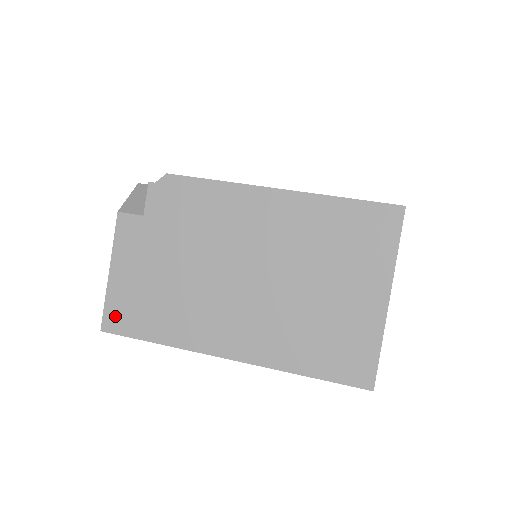
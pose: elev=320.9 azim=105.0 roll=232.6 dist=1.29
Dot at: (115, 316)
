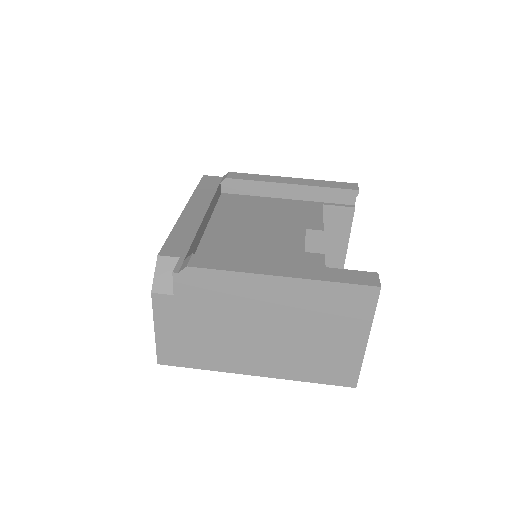
Dot at: (166, 356)
